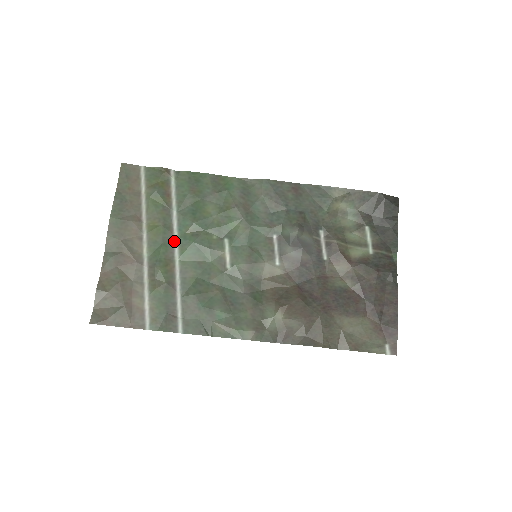
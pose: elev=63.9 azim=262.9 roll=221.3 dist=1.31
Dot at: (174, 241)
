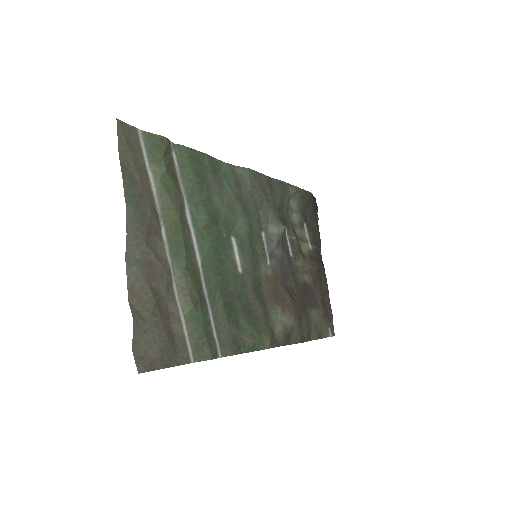
Dot at: (193, 241)
